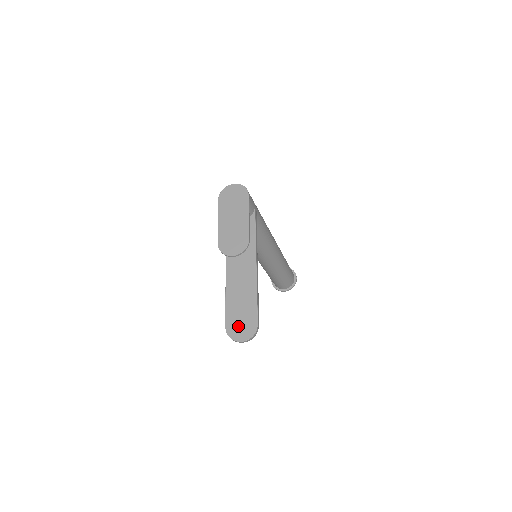
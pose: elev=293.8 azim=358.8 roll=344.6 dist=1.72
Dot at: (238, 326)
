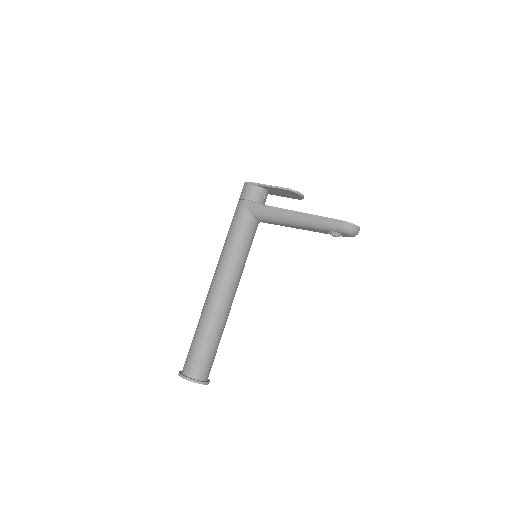
Dot at: occluded
